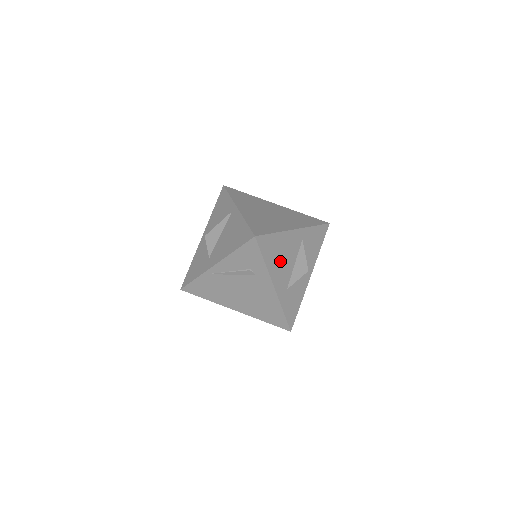
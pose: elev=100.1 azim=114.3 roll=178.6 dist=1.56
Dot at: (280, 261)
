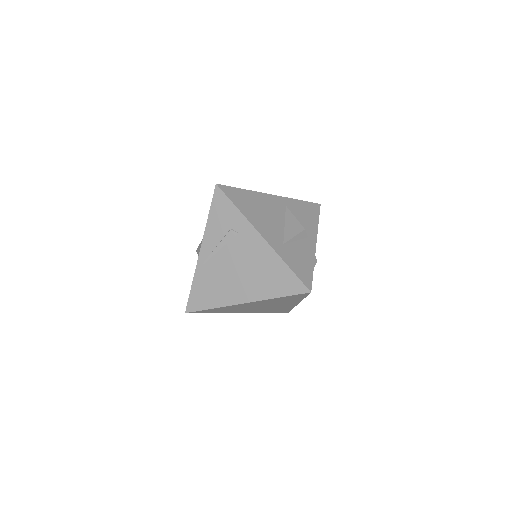
Dot at: (261, 215)
